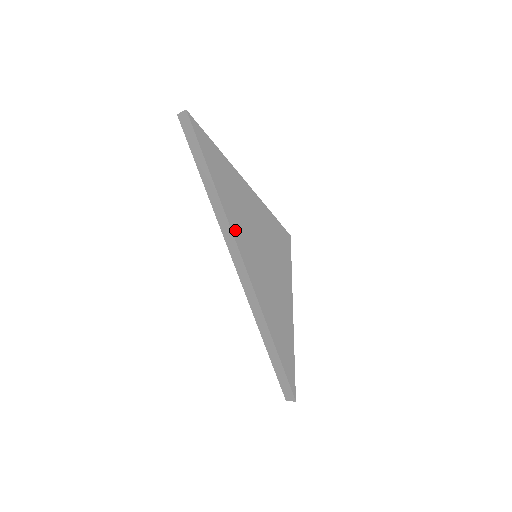
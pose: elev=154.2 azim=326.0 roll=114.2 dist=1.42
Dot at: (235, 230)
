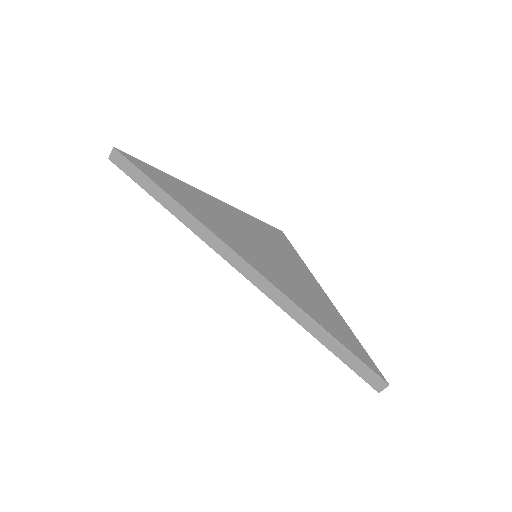
Dot at: (218, 234)
